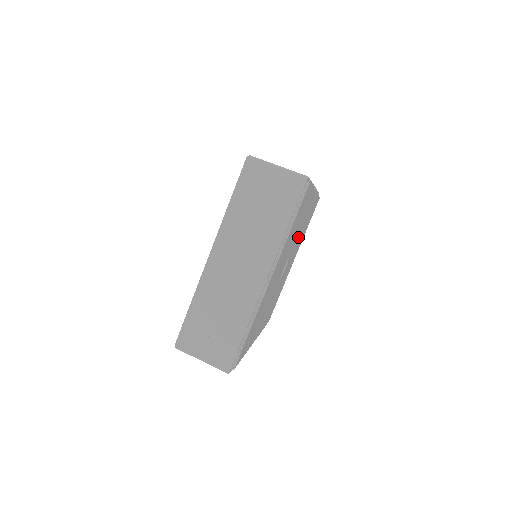
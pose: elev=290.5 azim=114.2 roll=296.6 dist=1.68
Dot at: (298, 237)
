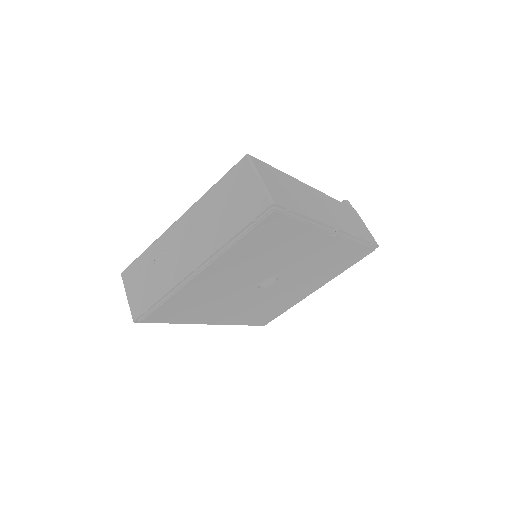
Dot at: (302, 266)
